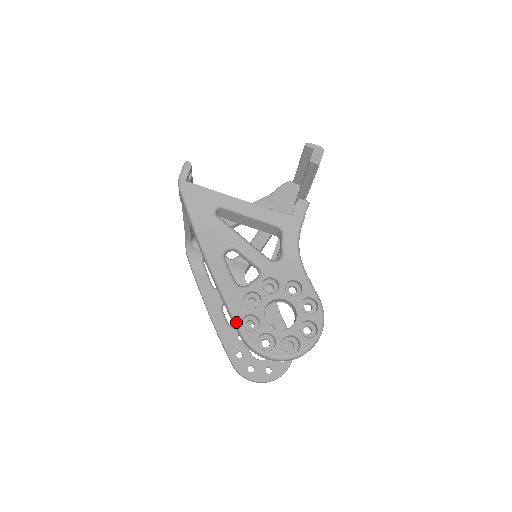
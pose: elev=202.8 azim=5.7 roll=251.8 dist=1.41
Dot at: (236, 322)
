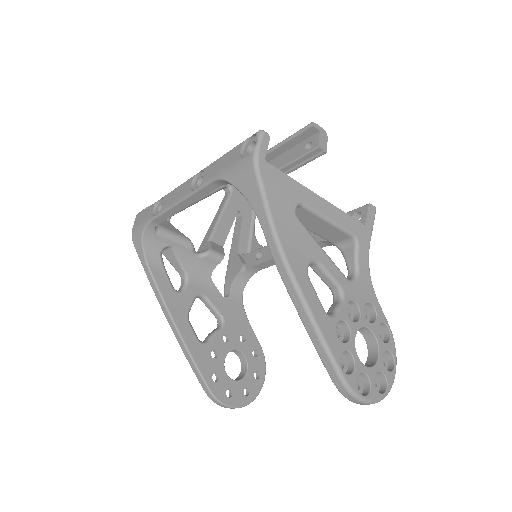
Dot at: (336, 364)
